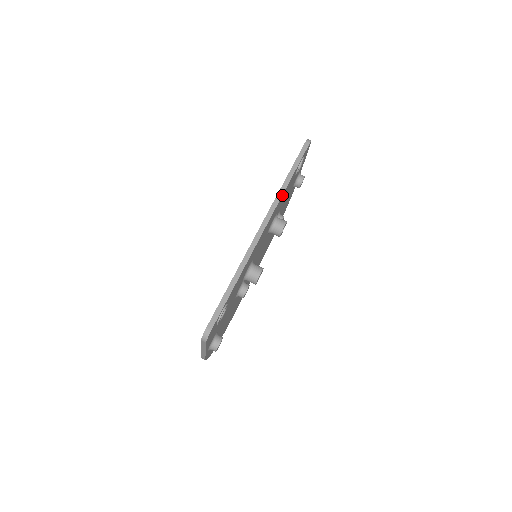
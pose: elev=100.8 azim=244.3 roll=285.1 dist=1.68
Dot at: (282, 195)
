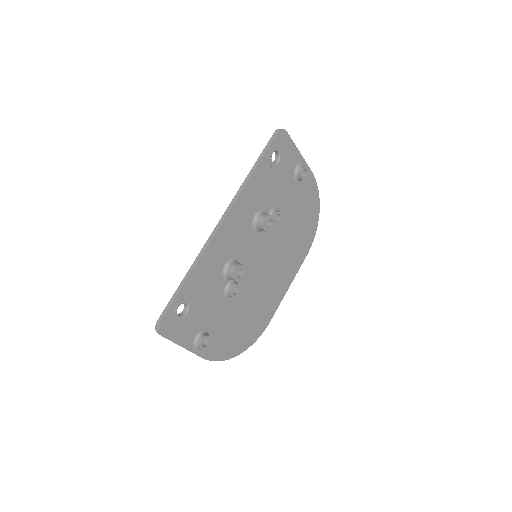
Dot at: (243, 189)
